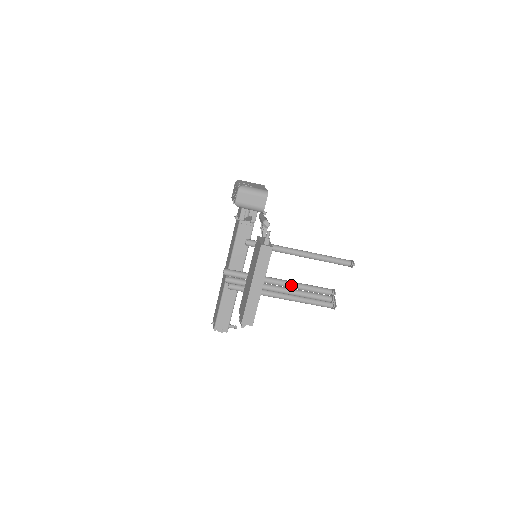
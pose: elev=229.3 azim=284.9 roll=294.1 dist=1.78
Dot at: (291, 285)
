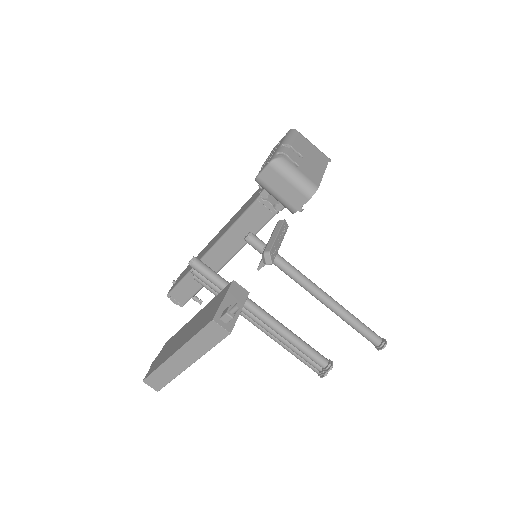
Dot at: (275, 328)
